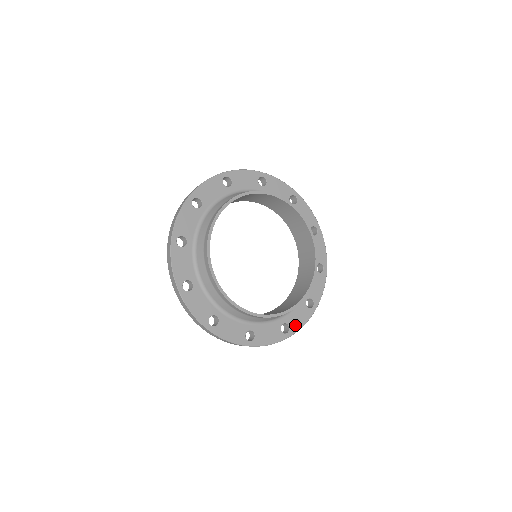
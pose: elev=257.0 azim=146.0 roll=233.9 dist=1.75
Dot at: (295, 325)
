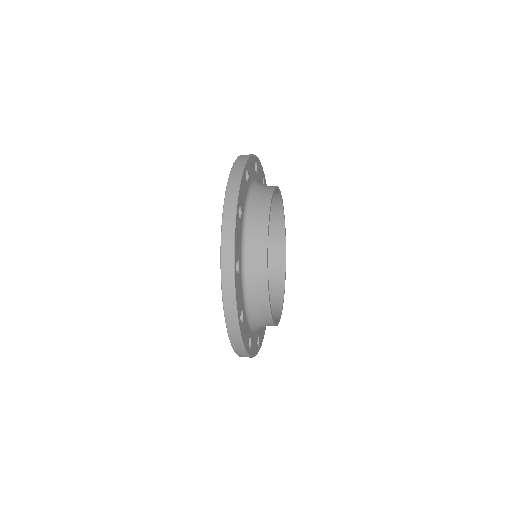
Dot at: (252, 349)
